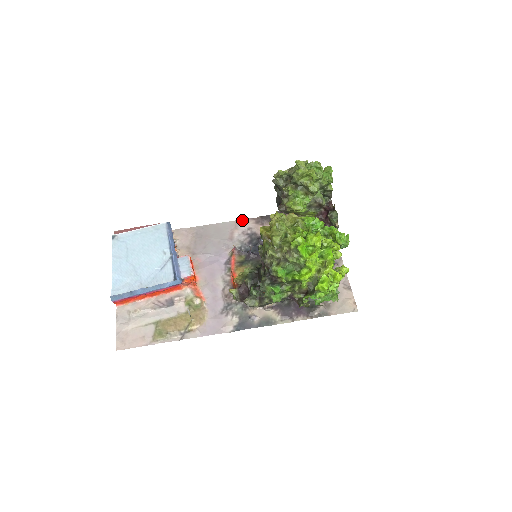
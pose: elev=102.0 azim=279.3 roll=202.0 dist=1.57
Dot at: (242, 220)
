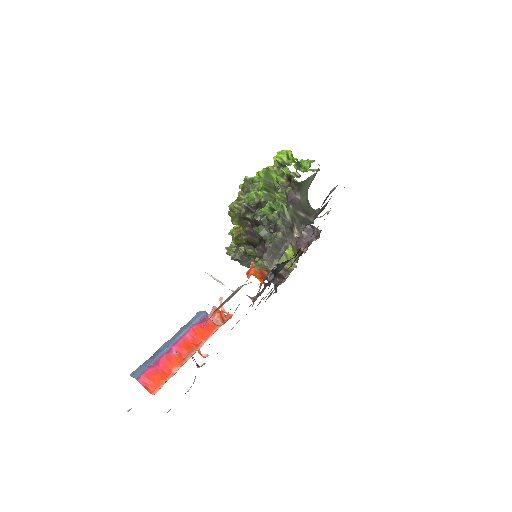
Dot at: occluded
